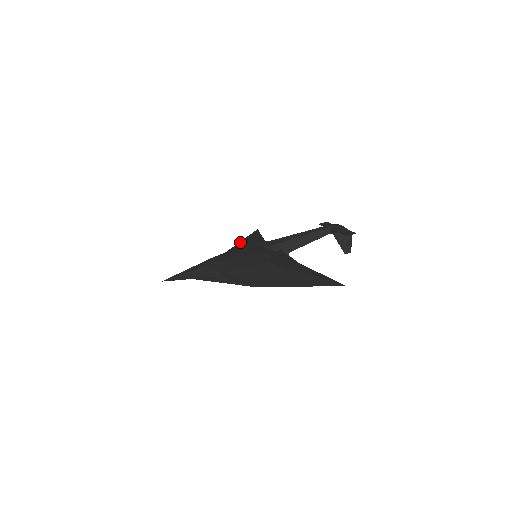
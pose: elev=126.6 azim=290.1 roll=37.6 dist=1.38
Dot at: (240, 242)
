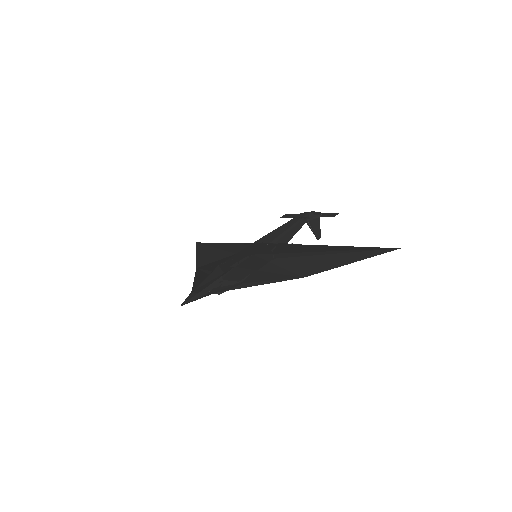
Dot at: (202, 254)
